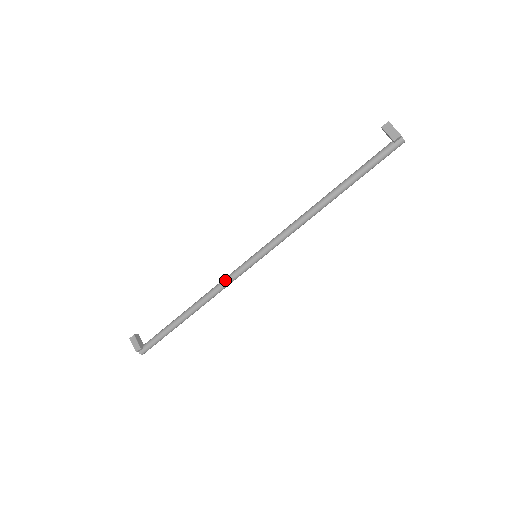
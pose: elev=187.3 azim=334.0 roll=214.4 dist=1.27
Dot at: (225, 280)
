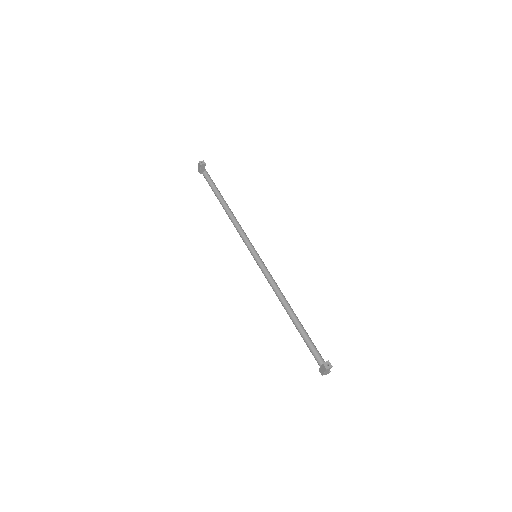
Dot at: (240, 234)
